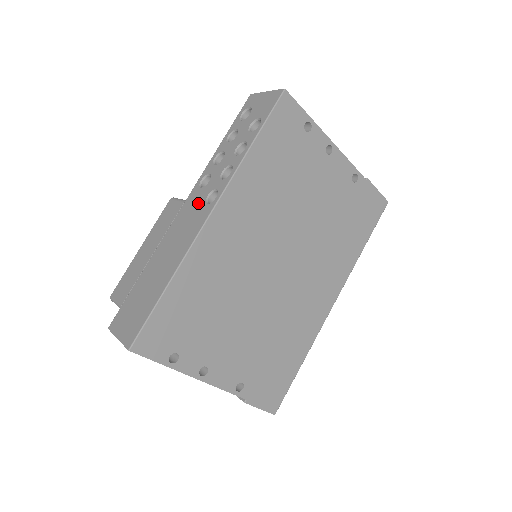
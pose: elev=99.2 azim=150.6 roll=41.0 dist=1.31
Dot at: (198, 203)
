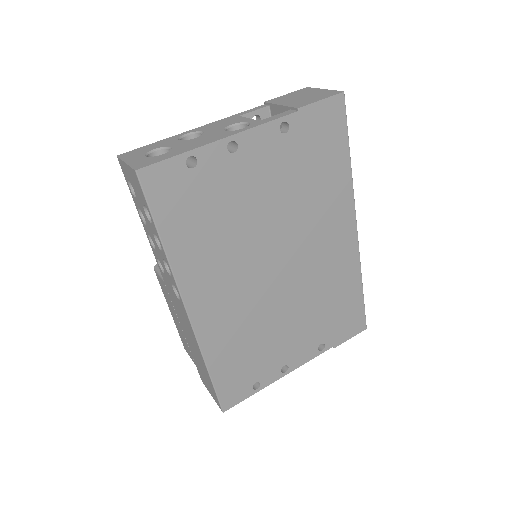
Dot at: (173, 293)
